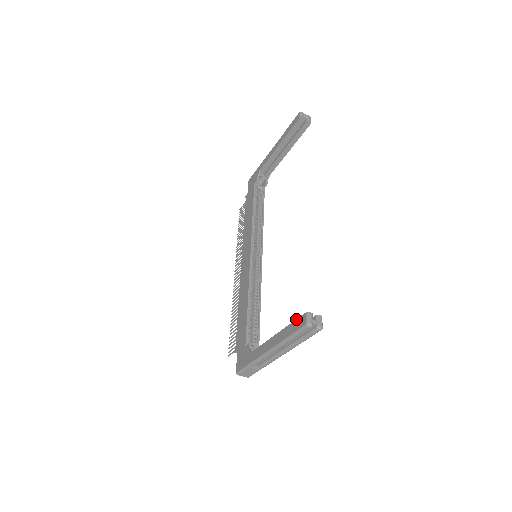
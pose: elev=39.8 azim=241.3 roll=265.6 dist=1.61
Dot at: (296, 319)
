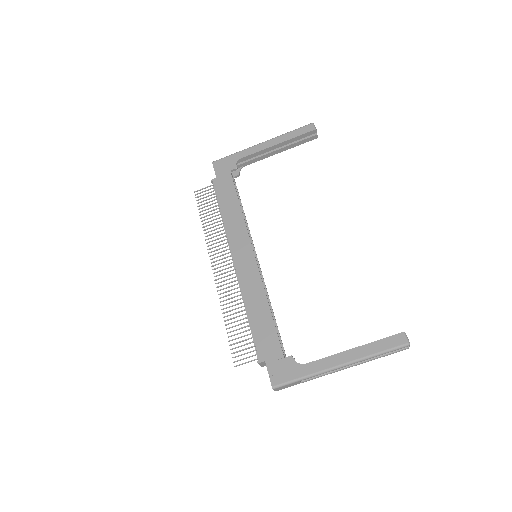
Dot at: (388, 337)
